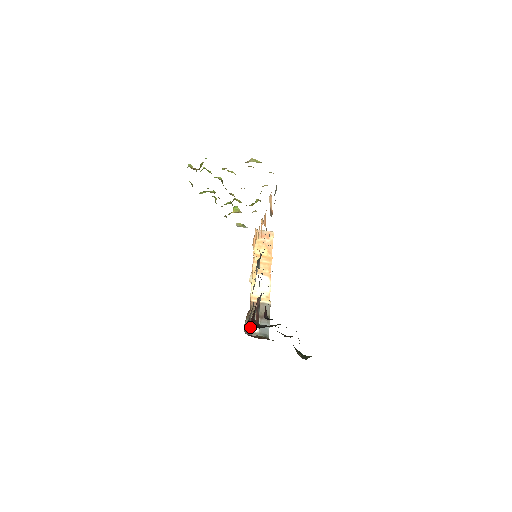
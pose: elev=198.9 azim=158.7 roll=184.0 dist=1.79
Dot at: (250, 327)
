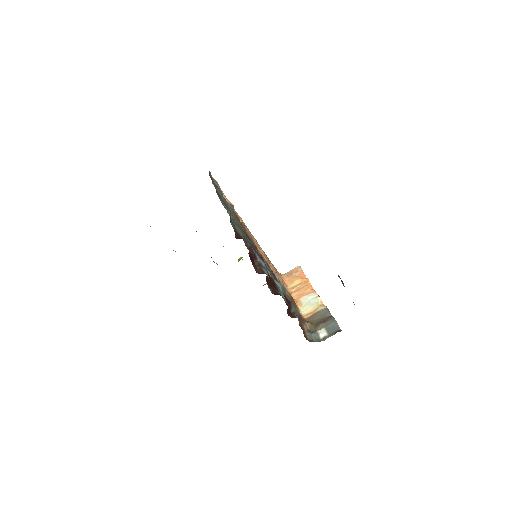
Dot at: (315, 336)
